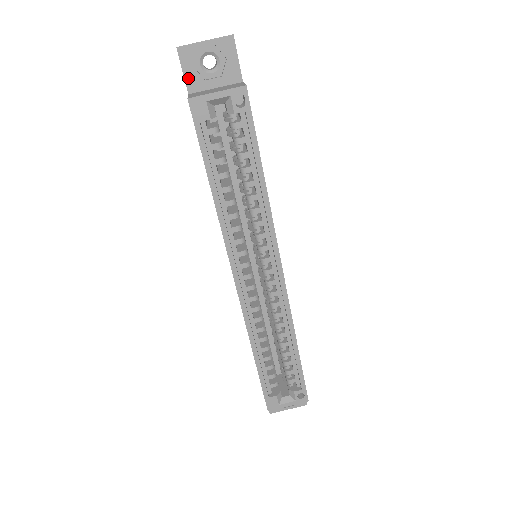
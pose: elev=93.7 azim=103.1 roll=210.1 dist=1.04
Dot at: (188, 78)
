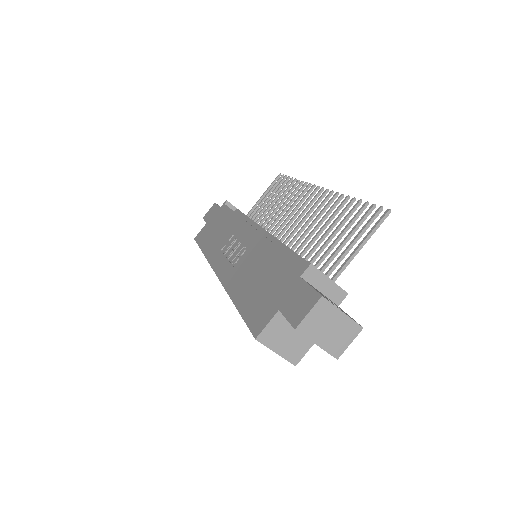
Dot at: (287, 318)
